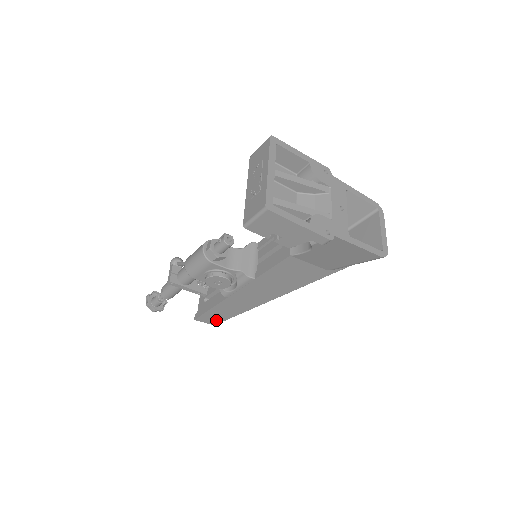
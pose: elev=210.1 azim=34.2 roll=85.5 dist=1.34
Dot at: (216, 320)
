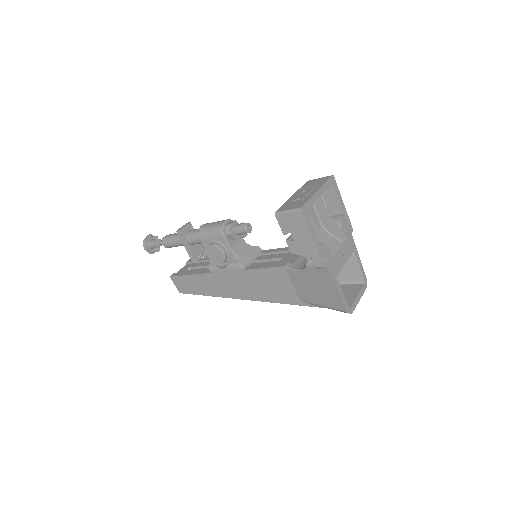
Dot at: (185, 289)
